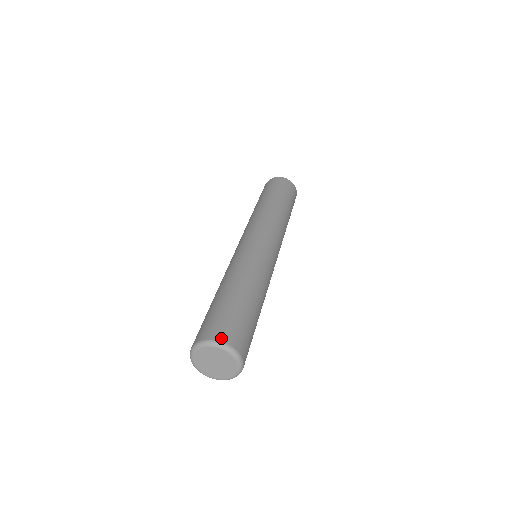
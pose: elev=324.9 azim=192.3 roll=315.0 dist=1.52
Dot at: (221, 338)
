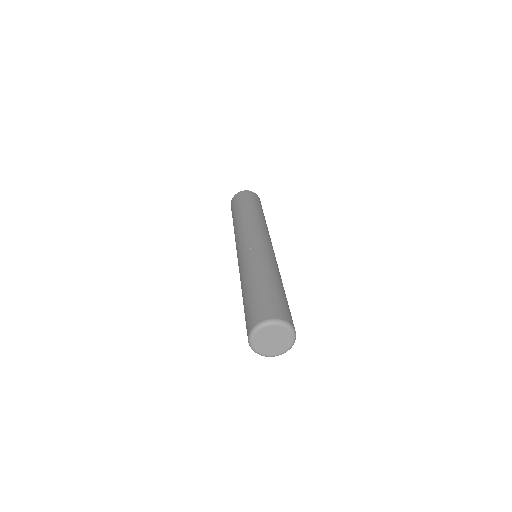
Dot at: (264, 318)
